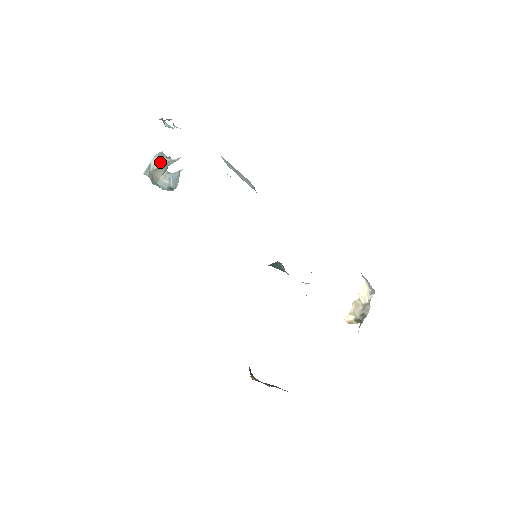
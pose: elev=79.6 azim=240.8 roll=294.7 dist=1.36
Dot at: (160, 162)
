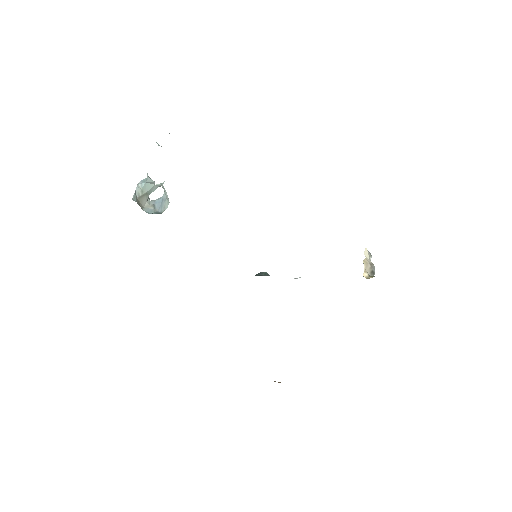
Dot at: (144, 189)
